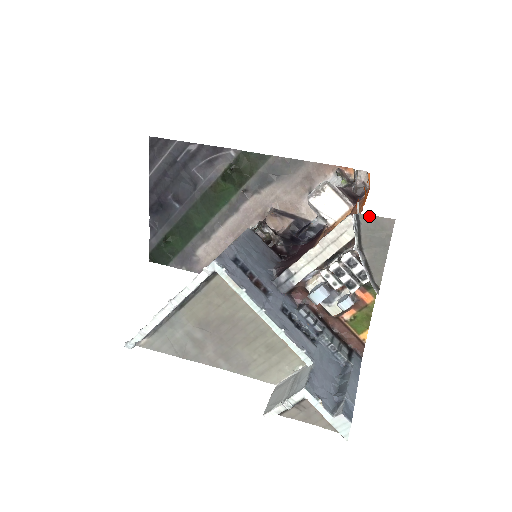
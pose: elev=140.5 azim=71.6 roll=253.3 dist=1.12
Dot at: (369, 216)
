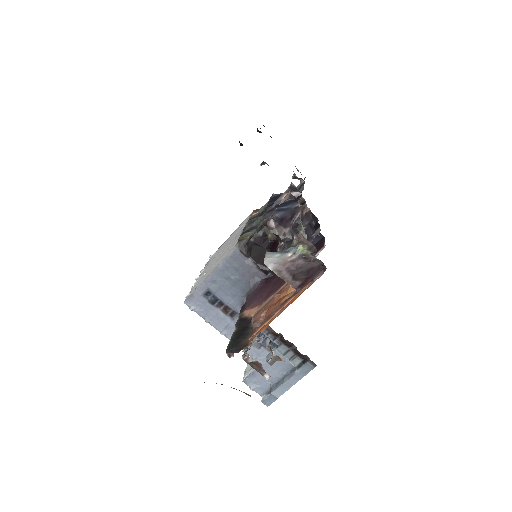
Dot at: occluded
